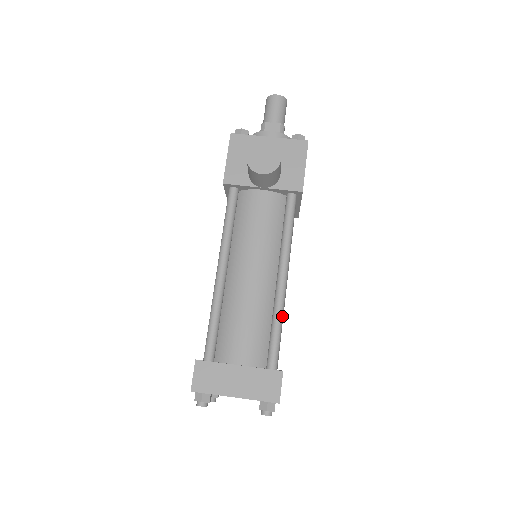
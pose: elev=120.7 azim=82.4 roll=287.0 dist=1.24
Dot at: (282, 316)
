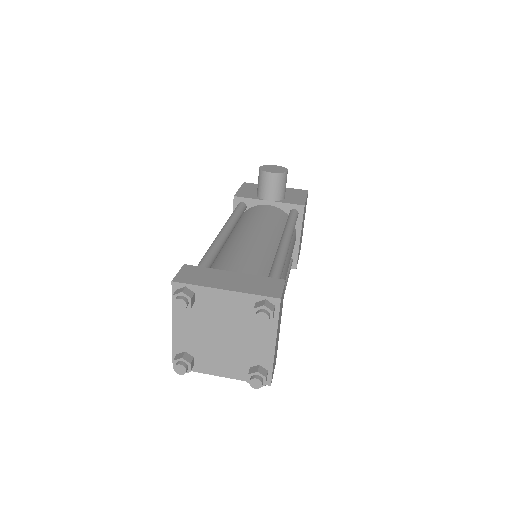
Dot at: (284, 260)
